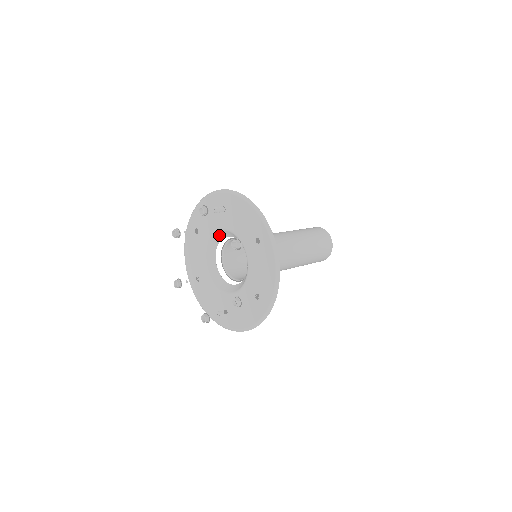
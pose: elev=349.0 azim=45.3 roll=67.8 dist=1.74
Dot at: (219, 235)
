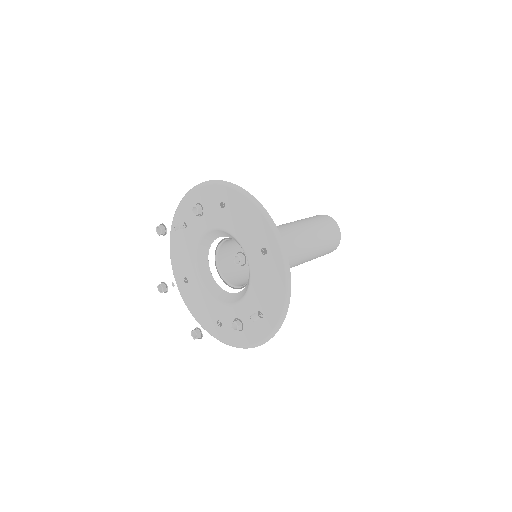
Dot at: (202, 256)
